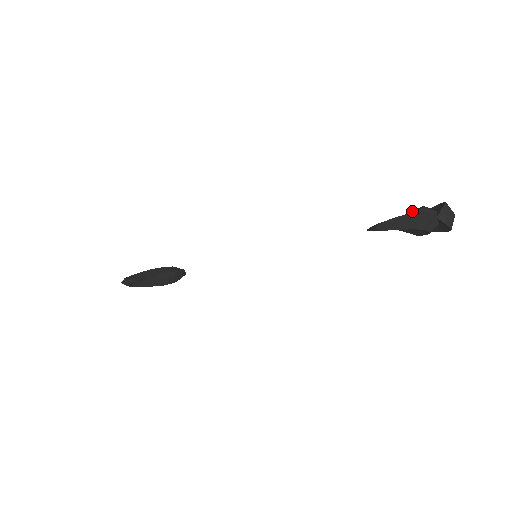
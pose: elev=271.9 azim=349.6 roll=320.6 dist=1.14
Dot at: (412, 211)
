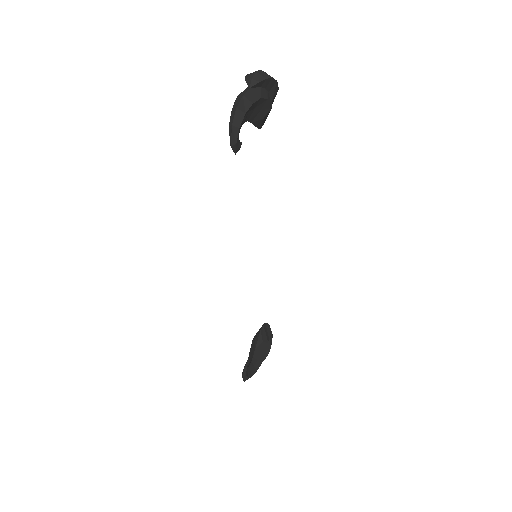
Dot at: occluded
